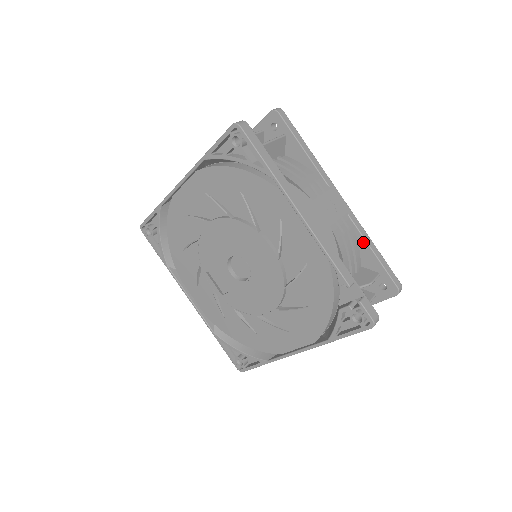
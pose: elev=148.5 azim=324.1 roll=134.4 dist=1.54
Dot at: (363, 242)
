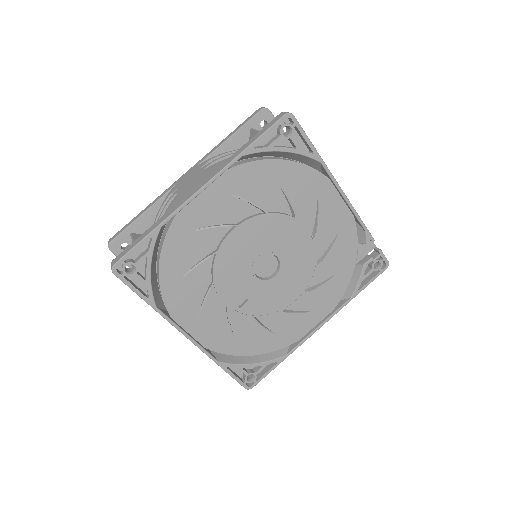
Dot at: occluded
